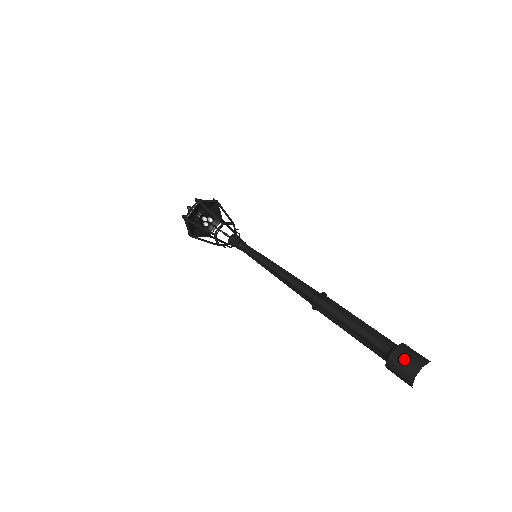
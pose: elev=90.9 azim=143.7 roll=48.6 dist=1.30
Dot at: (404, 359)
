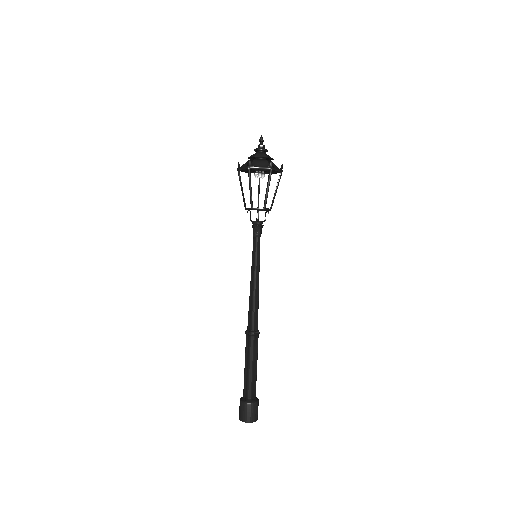
Dot at: (250, 412)
